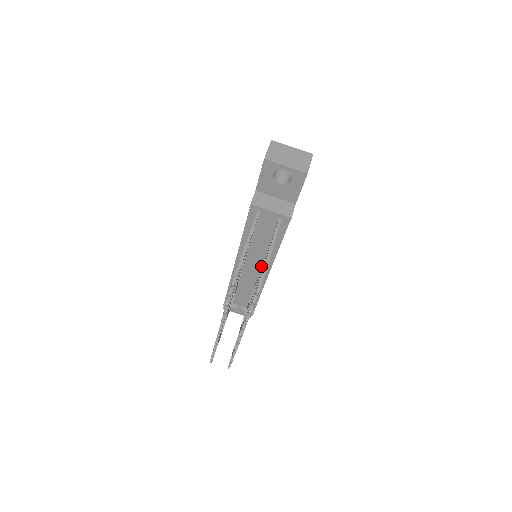
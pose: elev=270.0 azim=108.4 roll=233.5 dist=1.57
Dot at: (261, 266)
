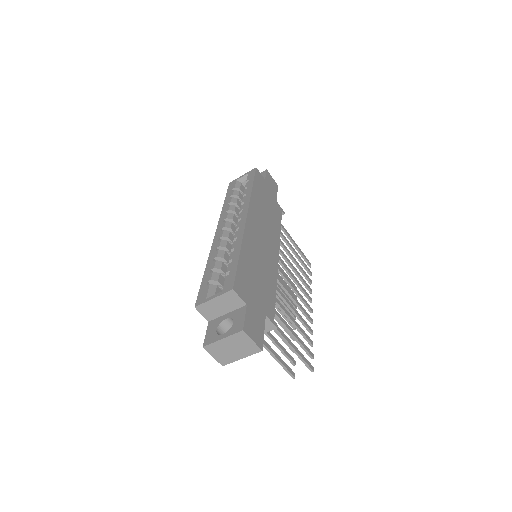
Dot at: occluded
